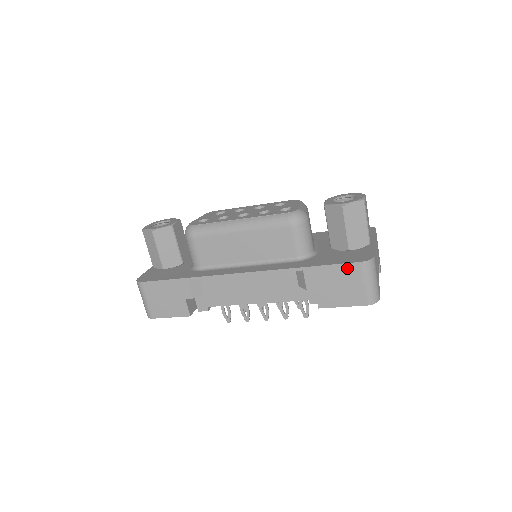
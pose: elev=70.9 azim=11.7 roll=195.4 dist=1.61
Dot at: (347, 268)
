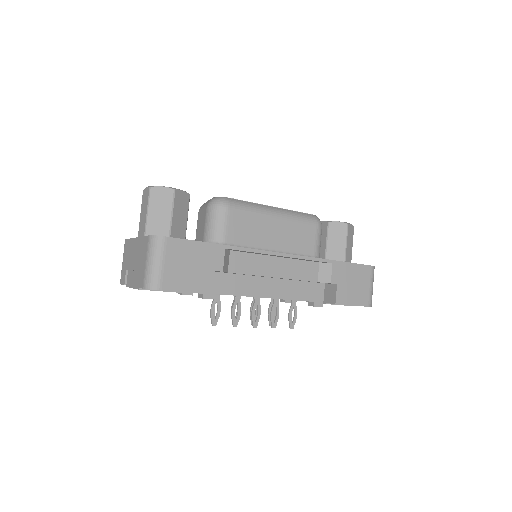
Dot at: (362, 269)
